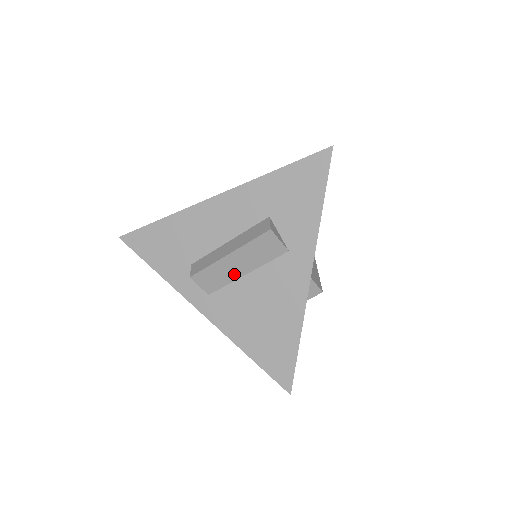
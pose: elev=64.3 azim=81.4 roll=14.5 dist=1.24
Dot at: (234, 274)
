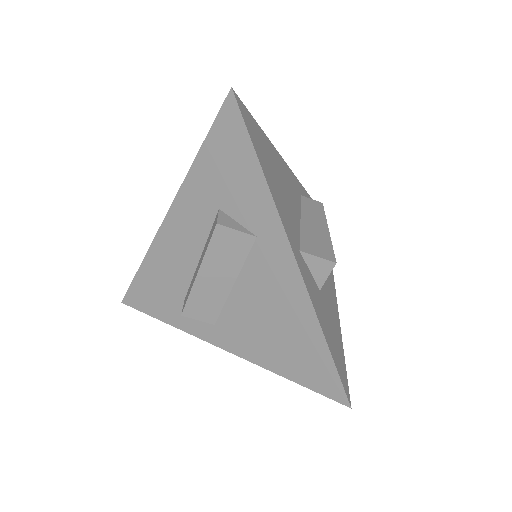
Dot at: (221, 291)
